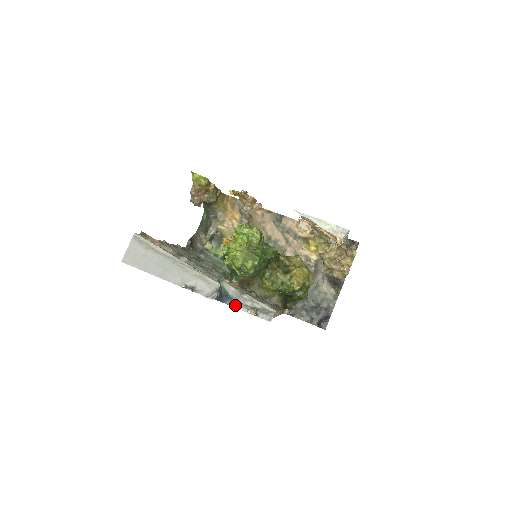
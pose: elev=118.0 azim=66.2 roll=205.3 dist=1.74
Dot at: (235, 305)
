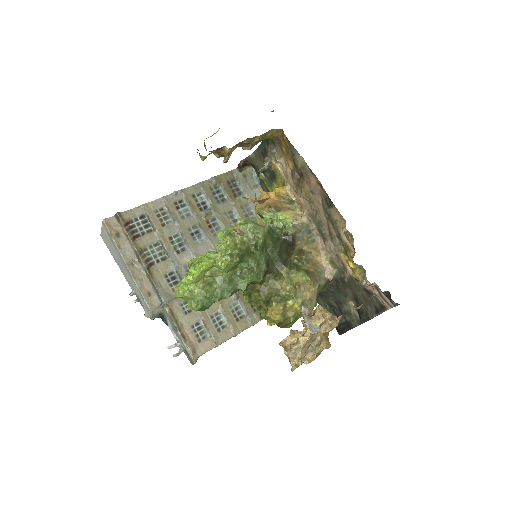
Dot at: (172, 330)
